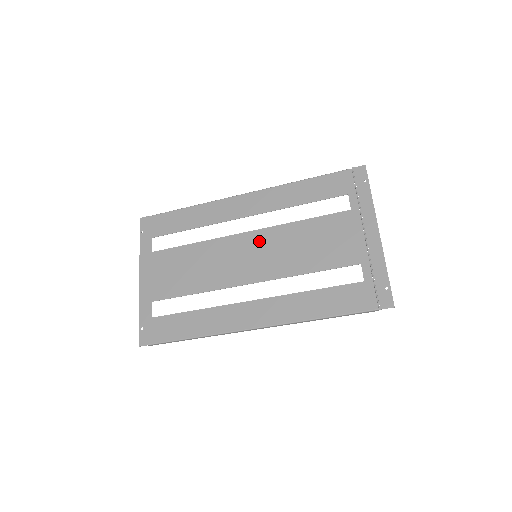
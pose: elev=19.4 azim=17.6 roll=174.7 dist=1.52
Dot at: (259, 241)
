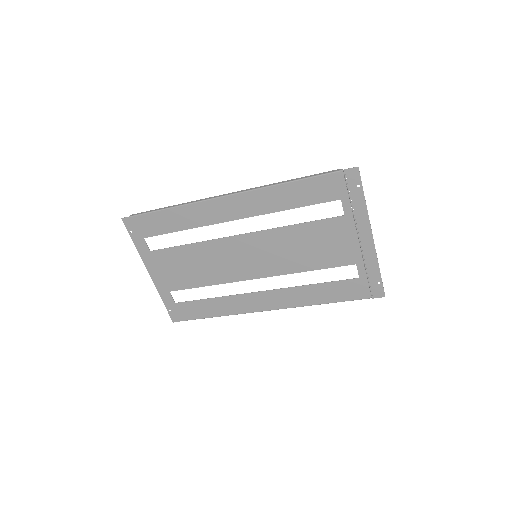
Dot at: (256, 243)
